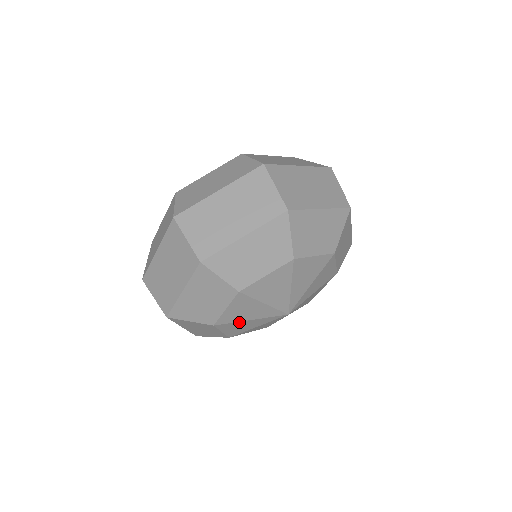
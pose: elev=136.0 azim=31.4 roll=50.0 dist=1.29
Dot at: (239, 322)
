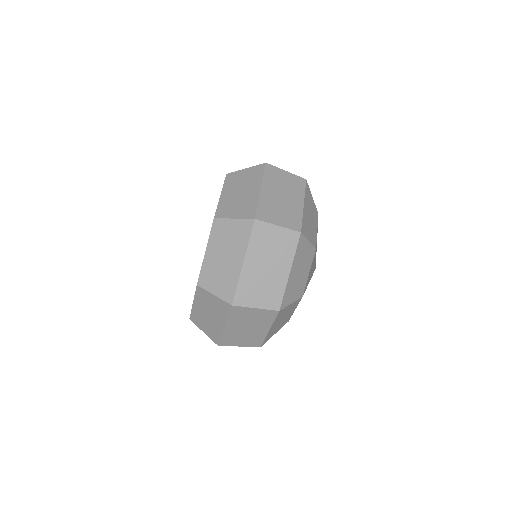
Dot at: (306, 288)
